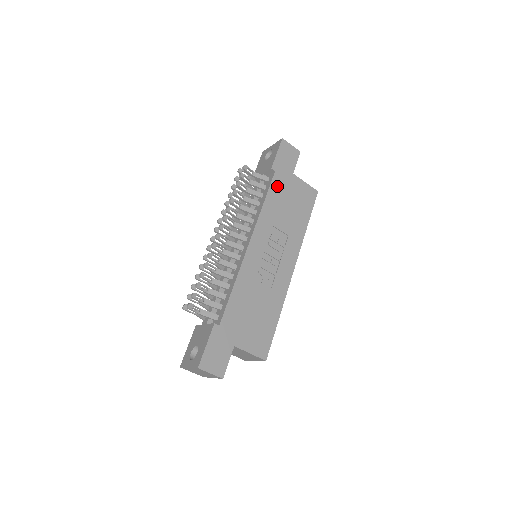
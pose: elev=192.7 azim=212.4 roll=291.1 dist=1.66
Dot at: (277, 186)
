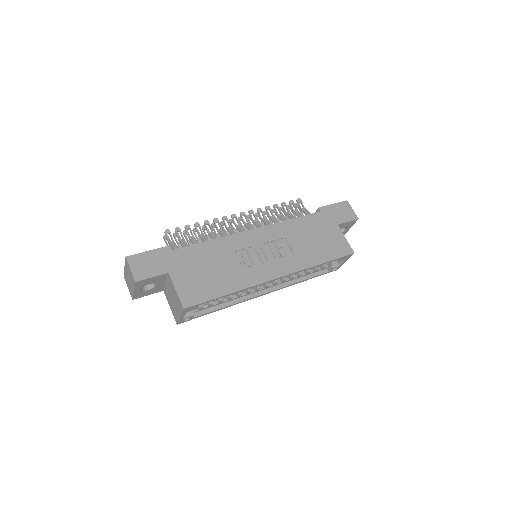
Dot at: (314, 220)
